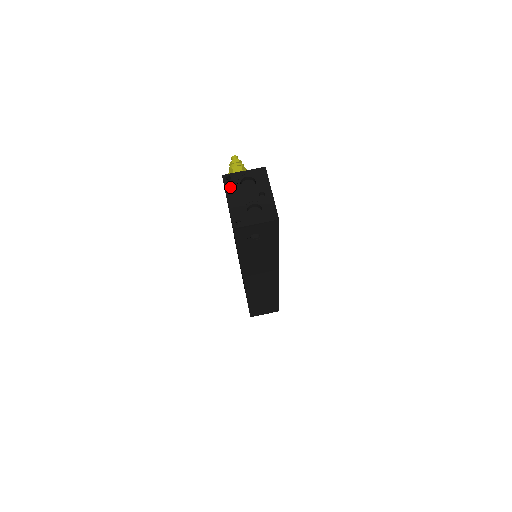
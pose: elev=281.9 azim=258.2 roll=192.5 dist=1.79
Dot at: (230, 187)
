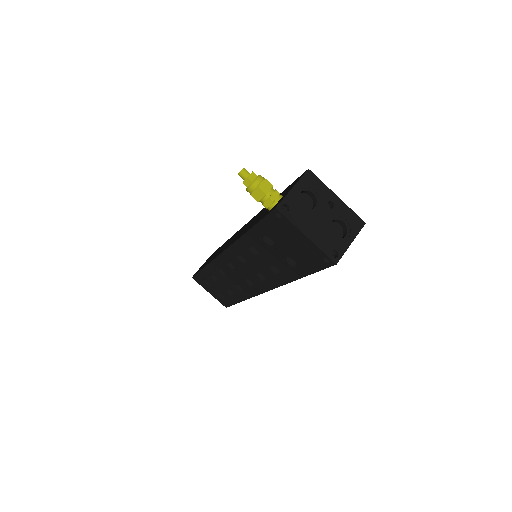
Dot at: (295, 217)
